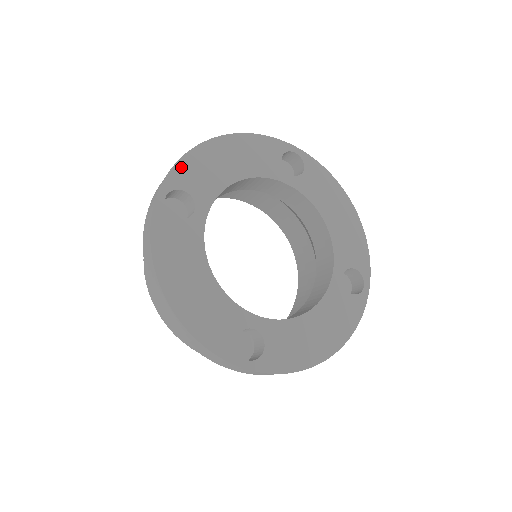
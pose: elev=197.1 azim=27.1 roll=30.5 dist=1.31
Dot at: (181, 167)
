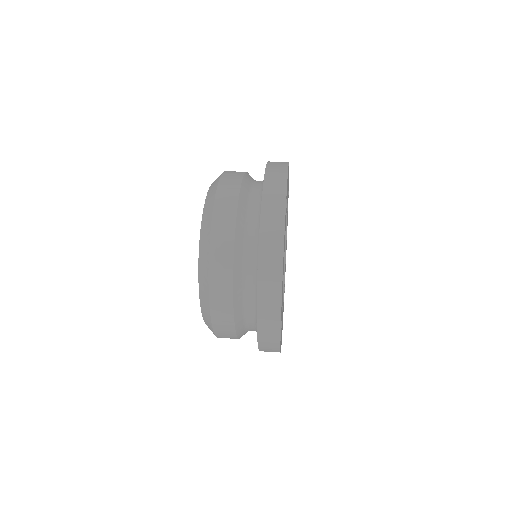
Dot at: occluded
